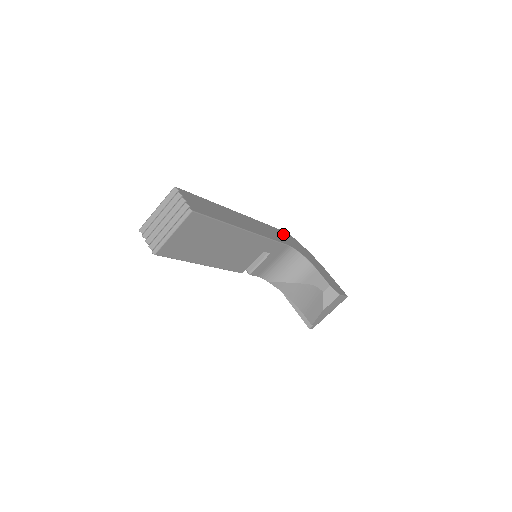
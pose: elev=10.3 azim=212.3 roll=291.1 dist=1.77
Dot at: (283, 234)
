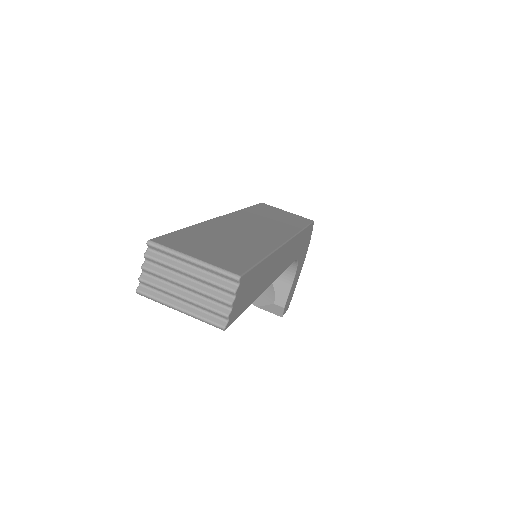
Dot at: occluded
